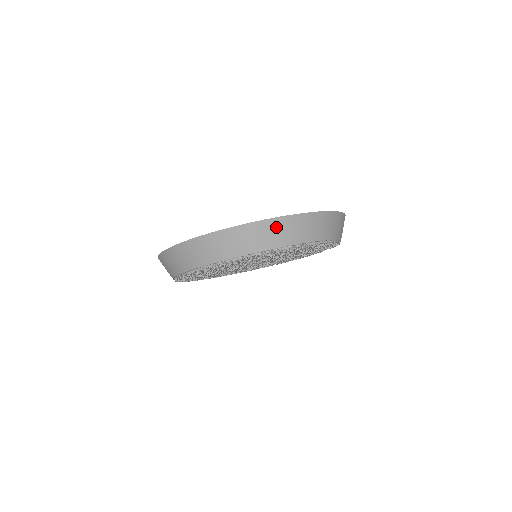
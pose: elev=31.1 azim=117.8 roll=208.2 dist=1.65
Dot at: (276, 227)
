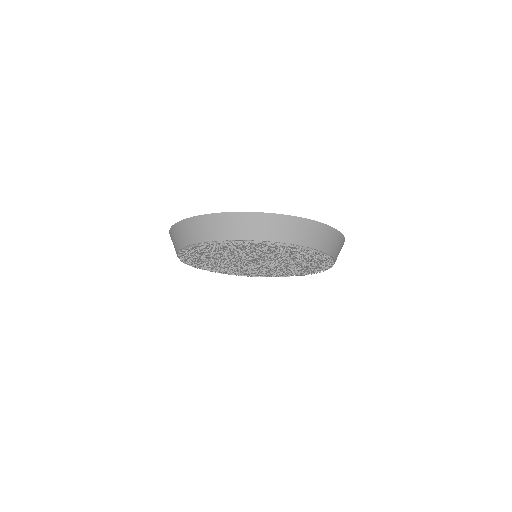
Dot at: (323, 232)
